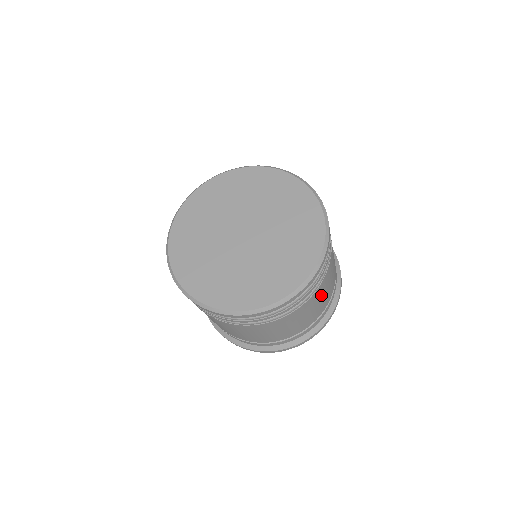
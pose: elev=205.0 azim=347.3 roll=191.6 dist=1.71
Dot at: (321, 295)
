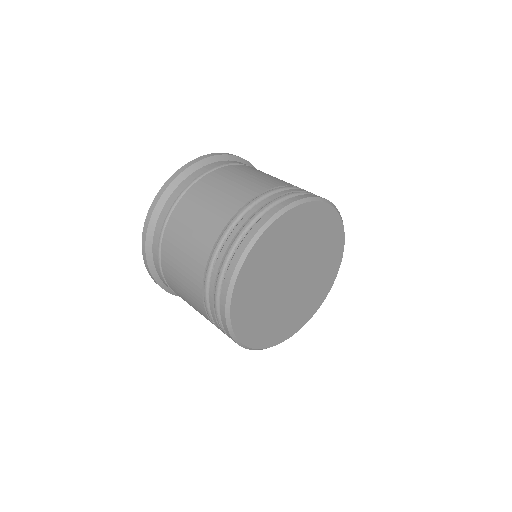
Dot at: occluded
